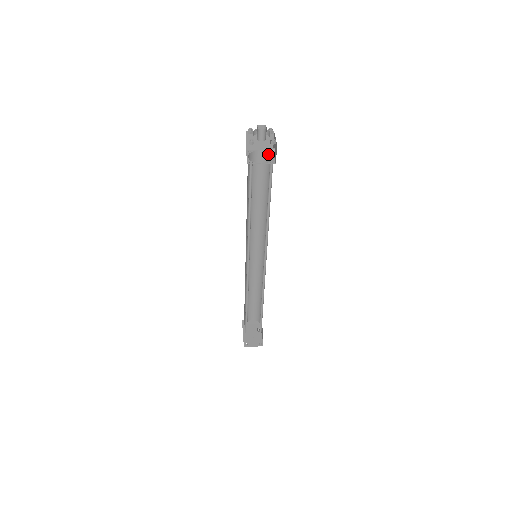
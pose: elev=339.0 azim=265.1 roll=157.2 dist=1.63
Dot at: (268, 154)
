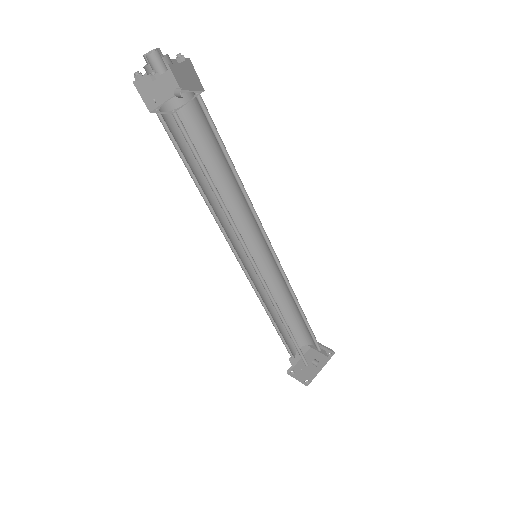
Dot at: (196, 98)
